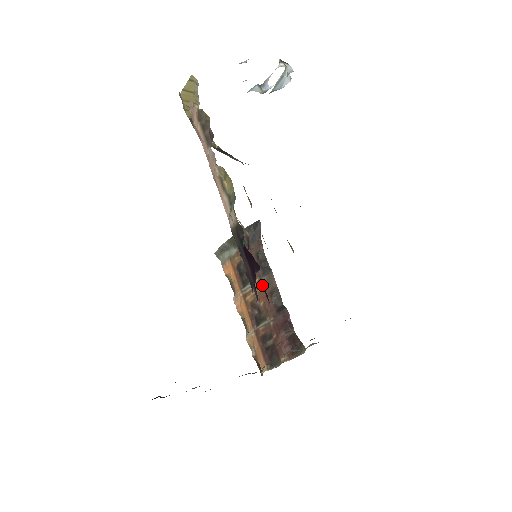
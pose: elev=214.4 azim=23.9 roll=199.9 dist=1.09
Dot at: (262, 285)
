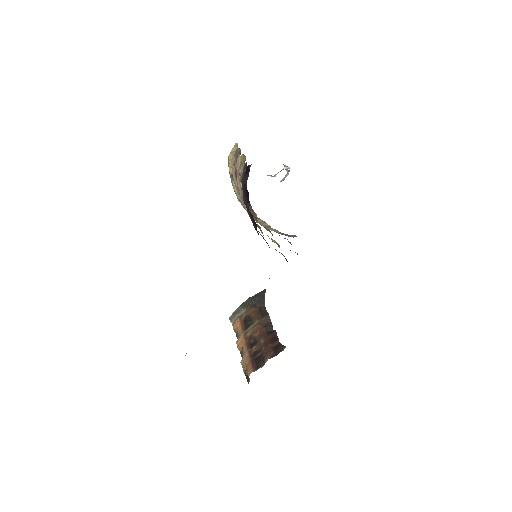
Dot at: (260, 323)
